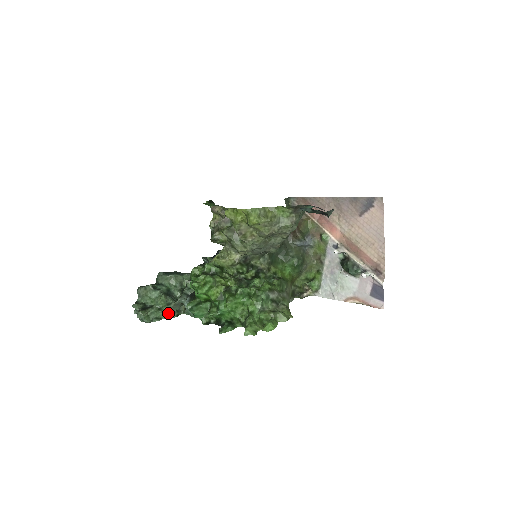
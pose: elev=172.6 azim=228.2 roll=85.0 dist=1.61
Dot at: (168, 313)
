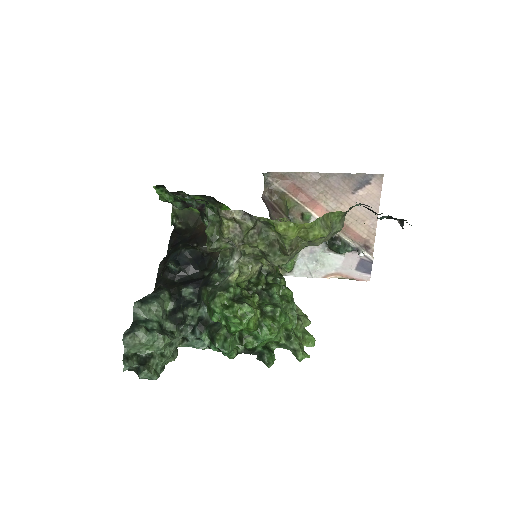
Dot at: (171, 355)
